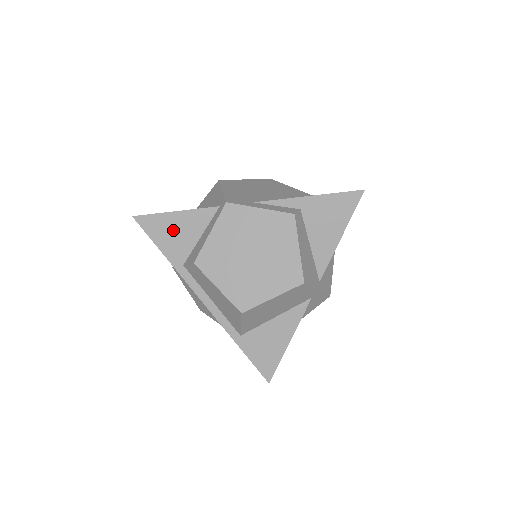
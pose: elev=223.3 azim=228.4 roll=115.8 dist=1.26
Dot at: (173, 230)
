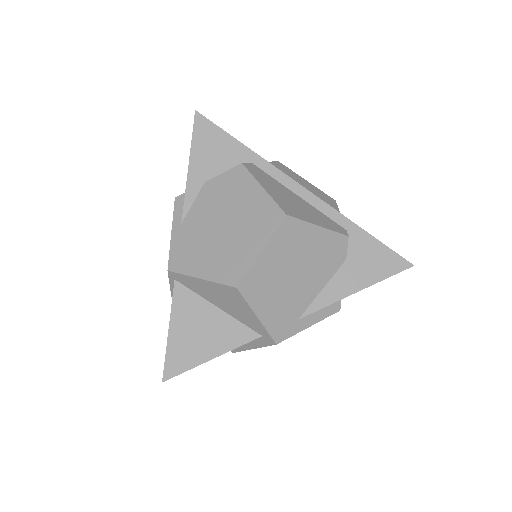
Dot at: occluded
